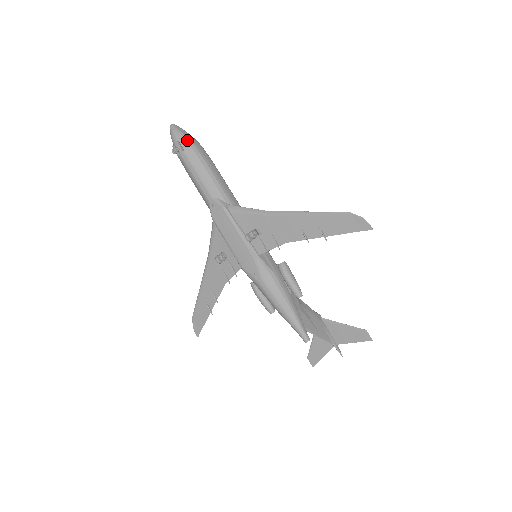
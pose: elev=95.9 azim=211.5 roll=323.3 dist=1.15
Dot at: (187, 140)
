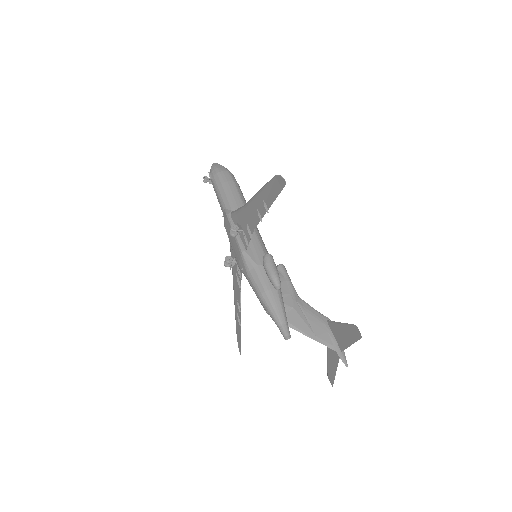
Dot at: (216, 170)
